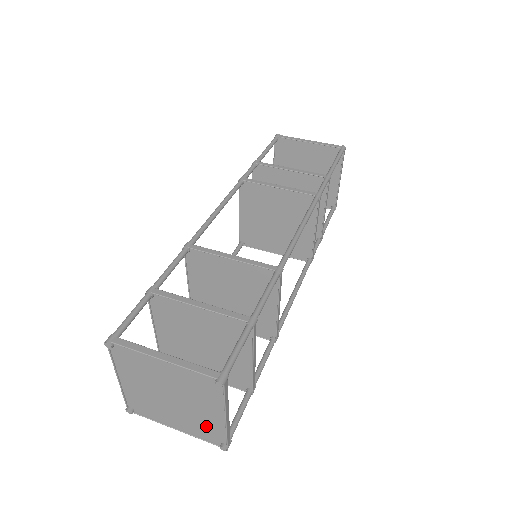
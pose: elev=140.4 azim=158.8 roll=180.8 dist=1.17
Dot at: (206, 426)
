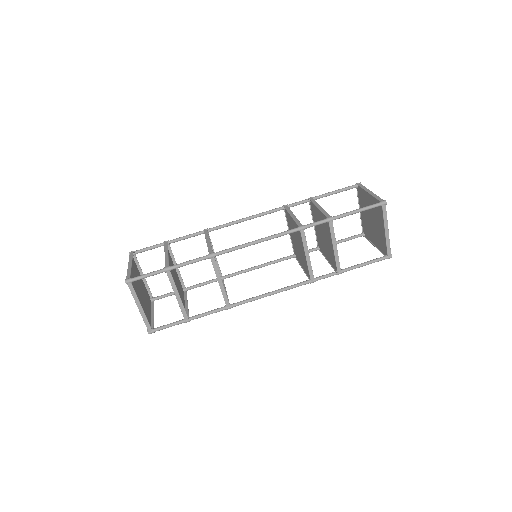
Dot at: (147, 299)
